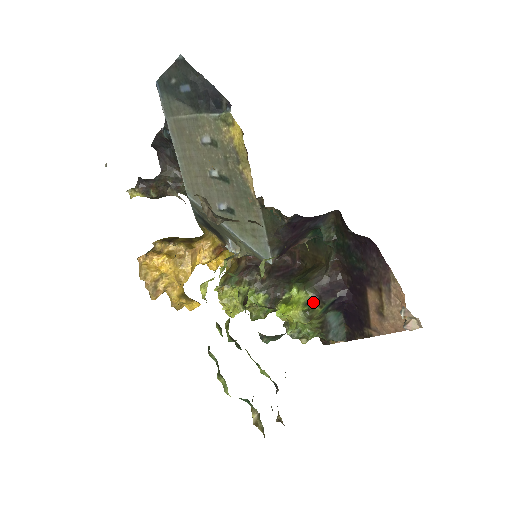
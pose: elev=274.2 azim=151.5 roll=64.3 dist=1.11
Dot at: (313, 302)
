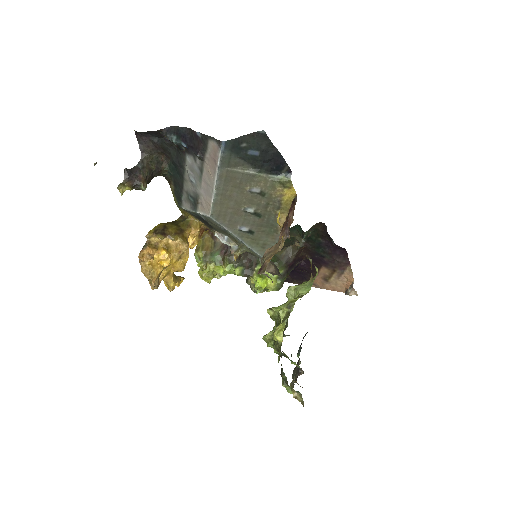
Dot at: (283, 276)
